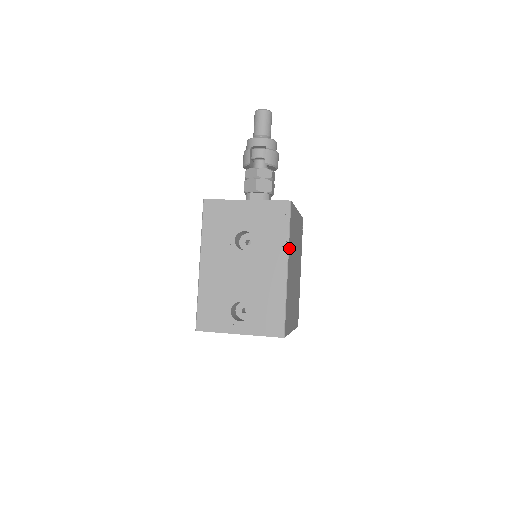
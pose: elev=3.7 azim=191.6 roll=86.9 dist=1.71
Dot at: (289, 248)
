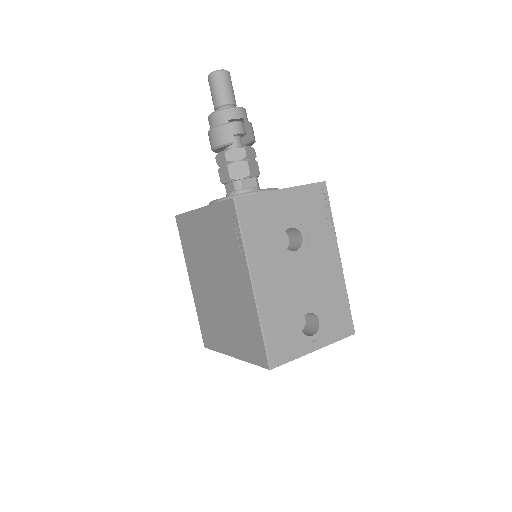
Dot at: (333, 235)
